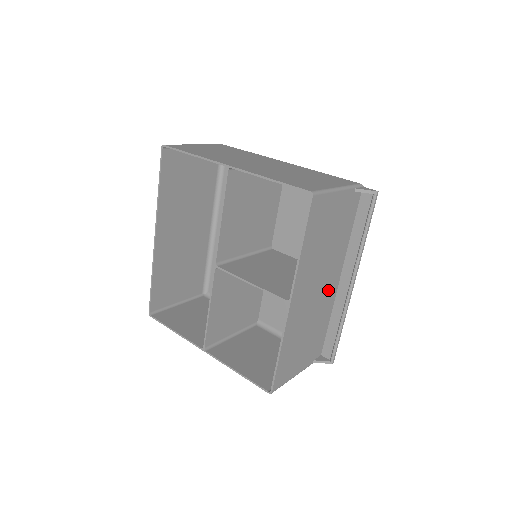
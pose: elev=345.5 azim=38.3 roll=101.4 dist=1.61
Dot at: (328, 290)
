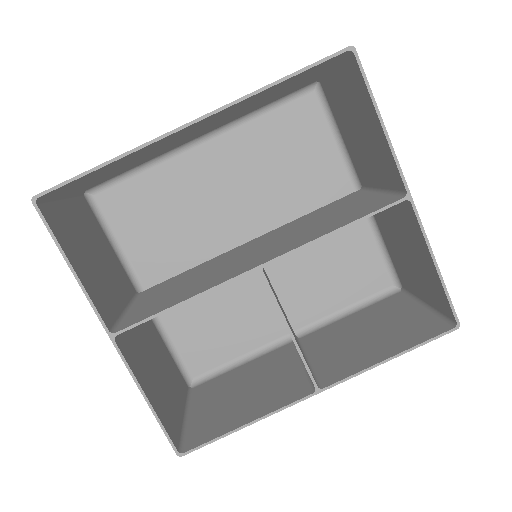
Dot at: (292, 353)
